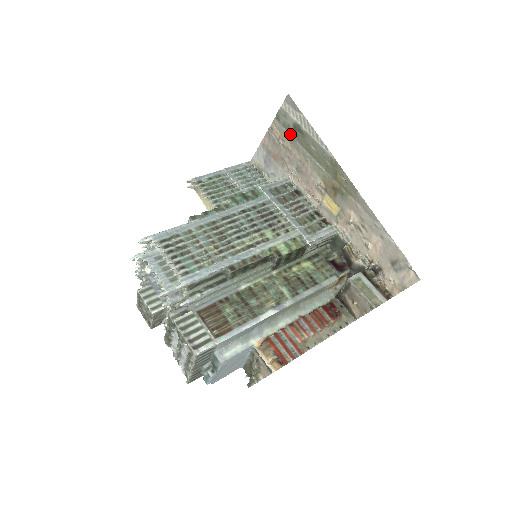
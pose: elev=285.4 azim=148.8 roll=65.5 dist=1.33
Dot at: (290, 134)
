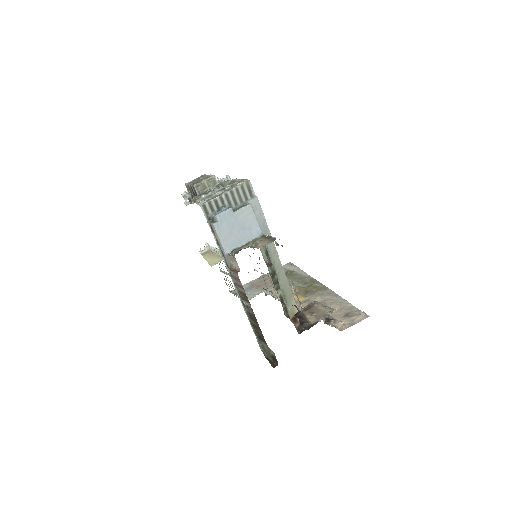
Dot at: occluded
